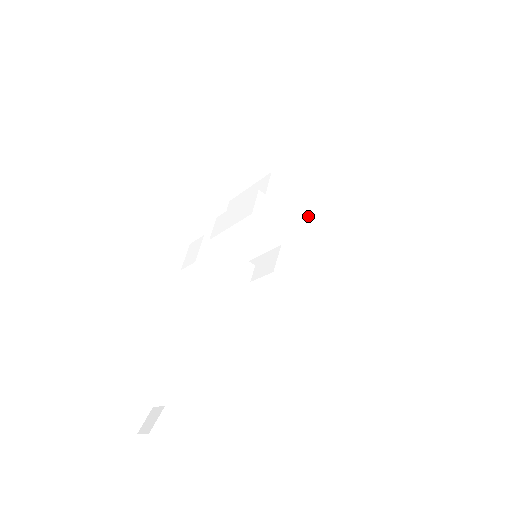
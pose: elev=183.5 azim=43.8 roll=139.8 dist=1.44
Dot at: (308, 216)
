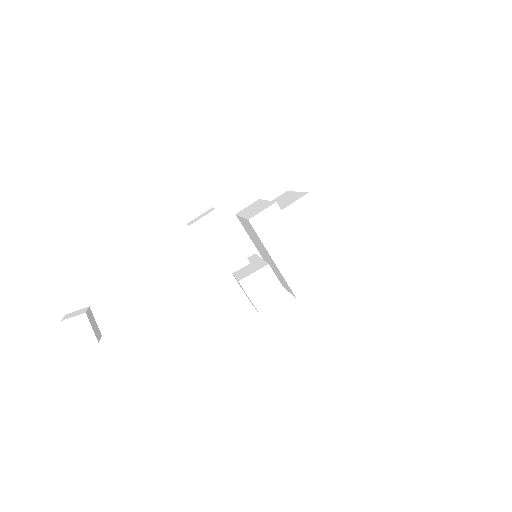
Dot at: (321, 256)
